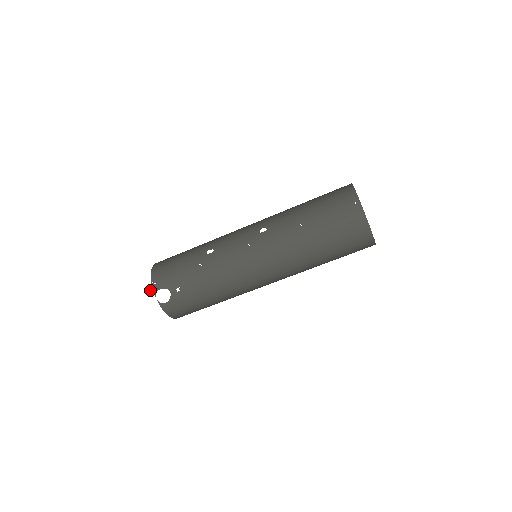
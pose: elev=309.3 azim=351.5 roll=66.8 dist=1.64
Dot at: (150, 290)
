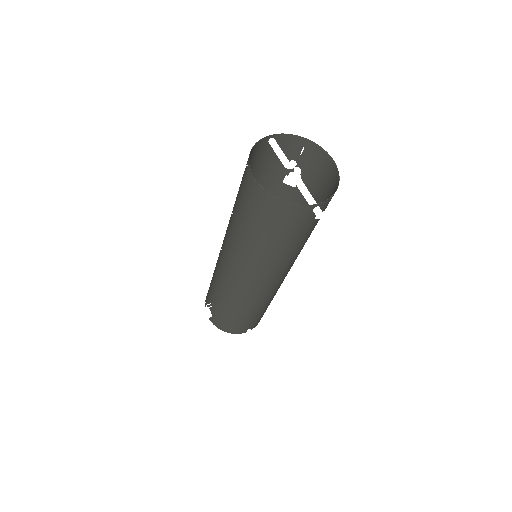
Dot at: occluded
